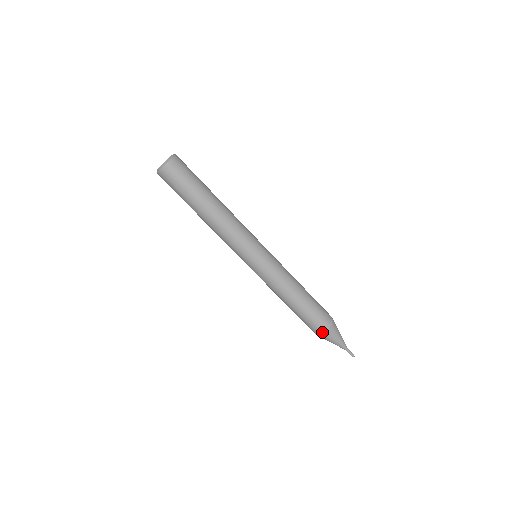
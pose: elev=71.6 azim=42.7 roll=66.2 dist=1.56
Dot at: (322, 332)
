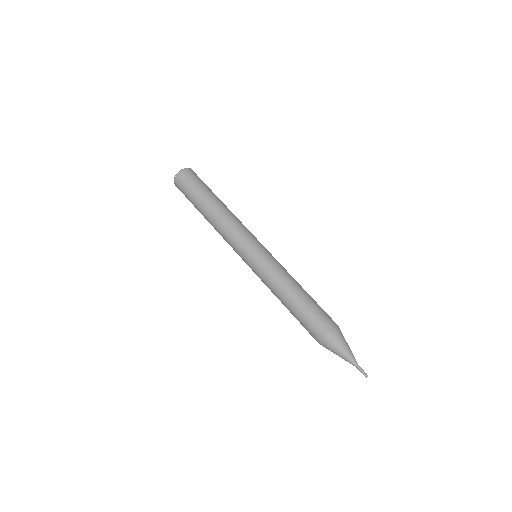
Dot at: (325, 334)
